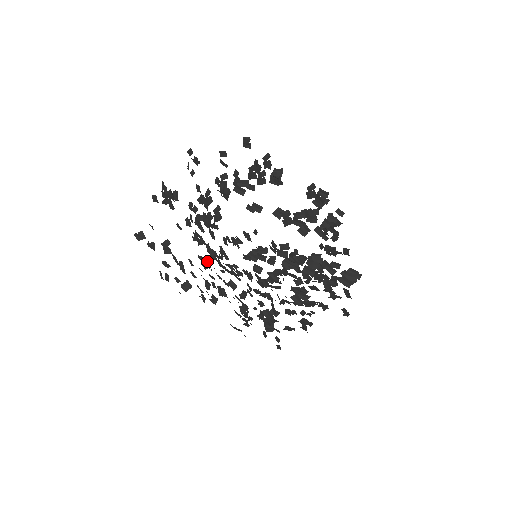
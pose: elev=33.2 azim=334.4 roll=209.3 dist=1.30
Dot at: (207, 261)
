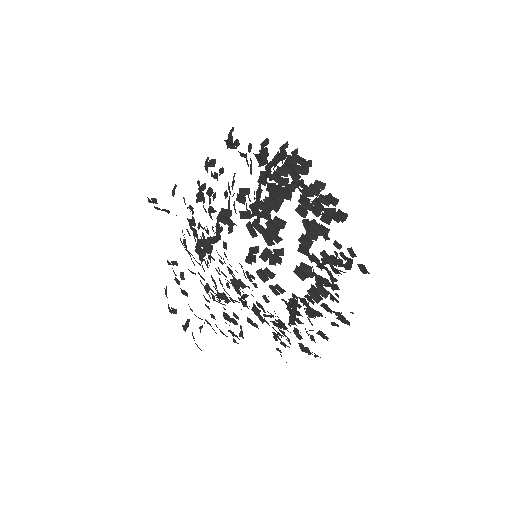
Dot at: occluded
